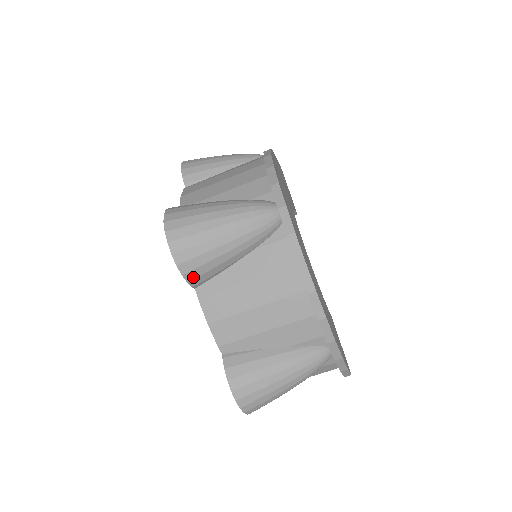
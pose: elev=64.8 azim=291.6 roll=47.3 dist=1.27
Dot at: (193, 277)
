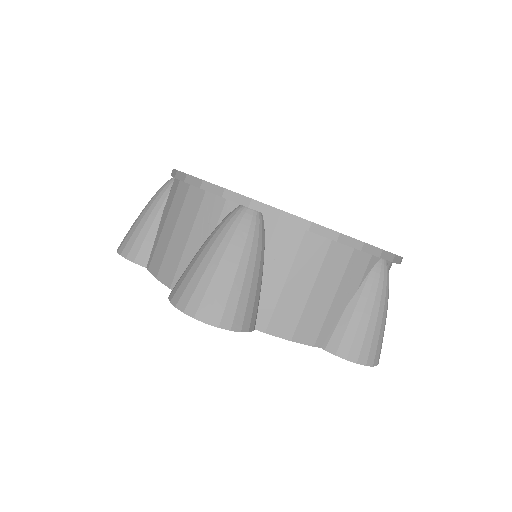
Dot at: (248, 324)
